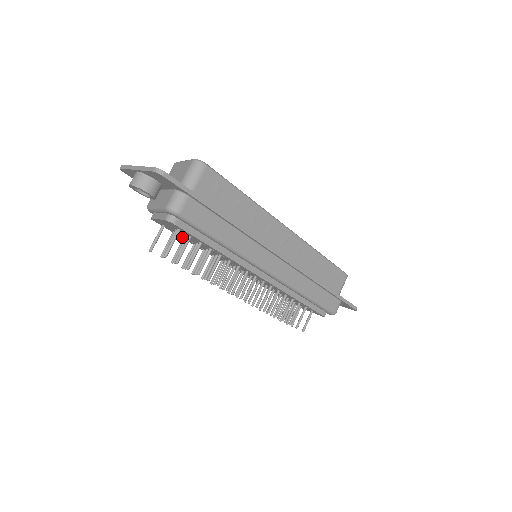
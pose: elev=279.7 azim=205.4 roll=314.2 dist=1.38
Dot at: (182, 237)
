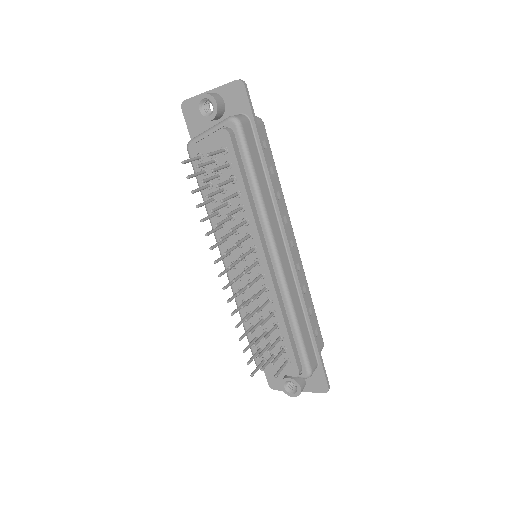
Dot at: occluded
